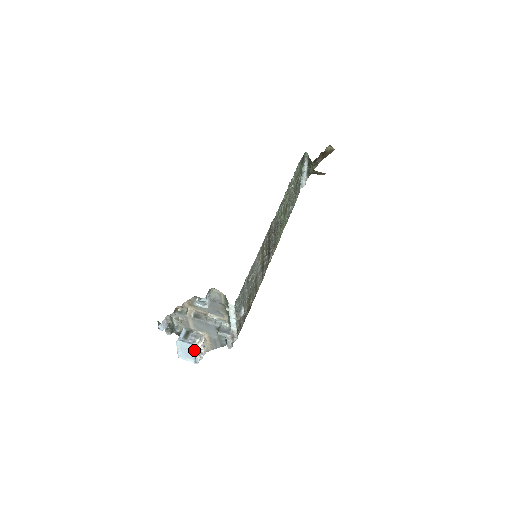
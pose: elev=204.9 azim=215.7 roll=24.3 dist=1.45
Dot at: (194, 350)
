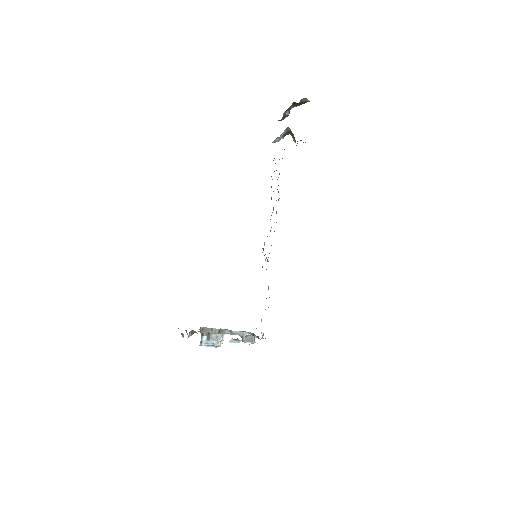
Dot at: (217, 346)
